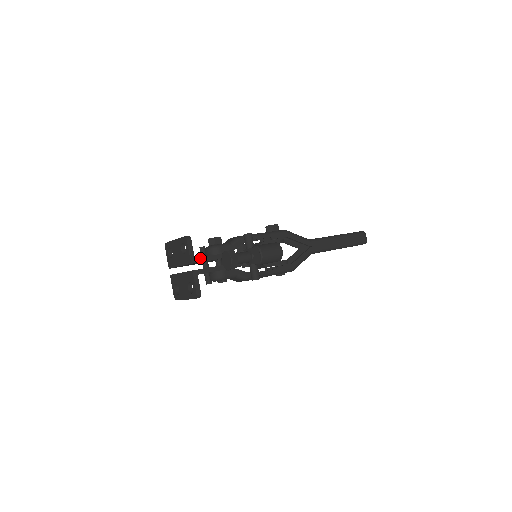
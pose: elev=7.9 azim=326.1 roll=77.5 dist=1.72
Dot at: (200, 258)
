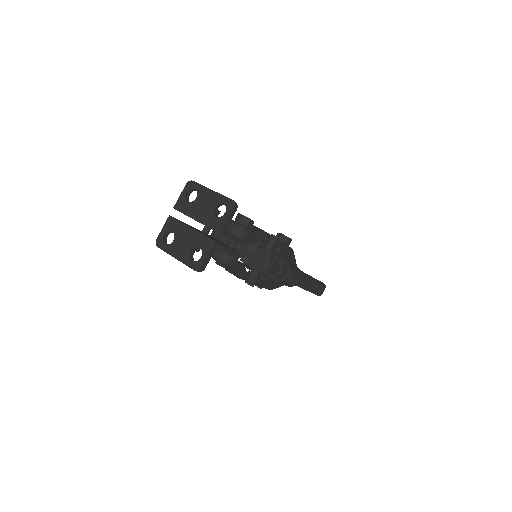
Dot at: (229, 233)
